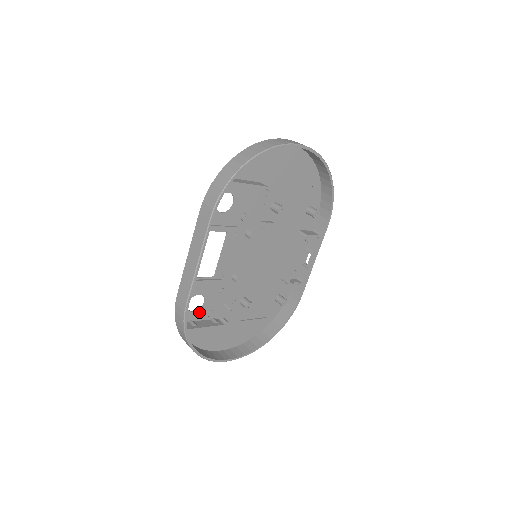
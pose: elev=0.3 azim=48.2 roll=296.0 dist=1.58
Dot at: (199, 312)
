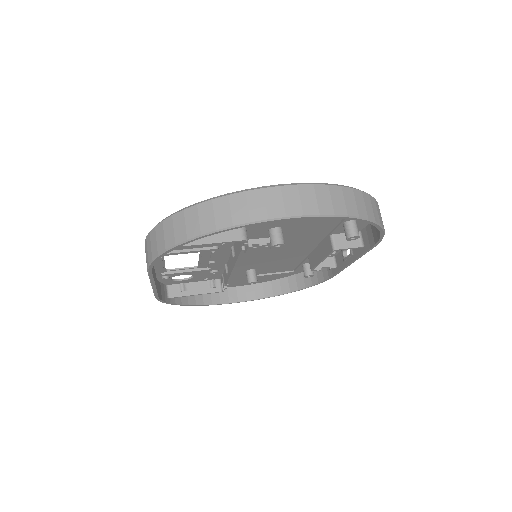
Dot at: (190, 279)
